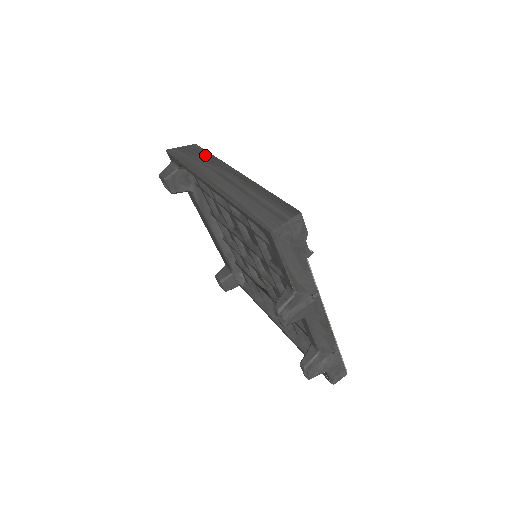
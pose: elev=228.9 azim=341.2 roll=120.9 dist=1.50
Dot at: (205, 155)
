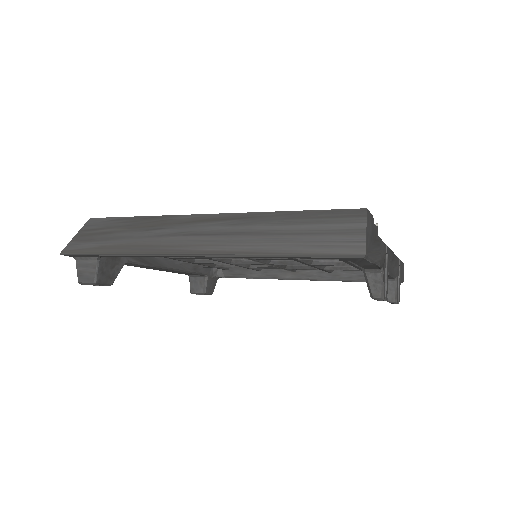
Dot at: (129, 224)
